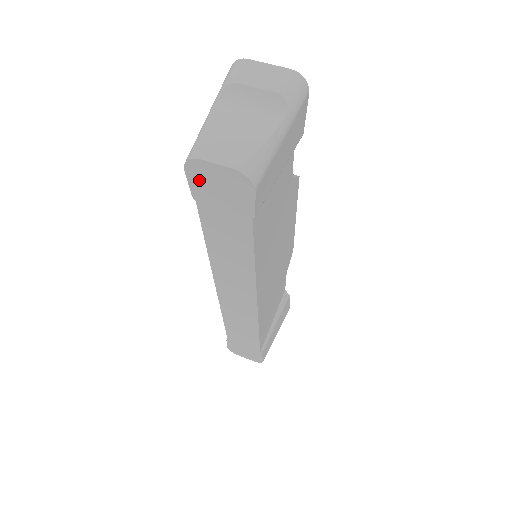
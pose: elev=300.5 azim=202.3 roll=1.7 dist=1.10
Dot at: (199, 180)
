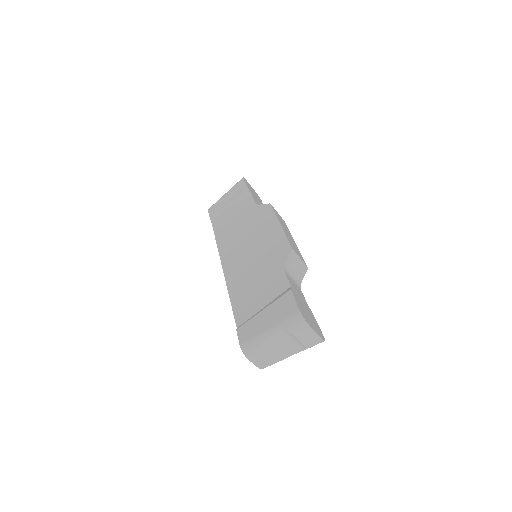
Dot at: occluded
